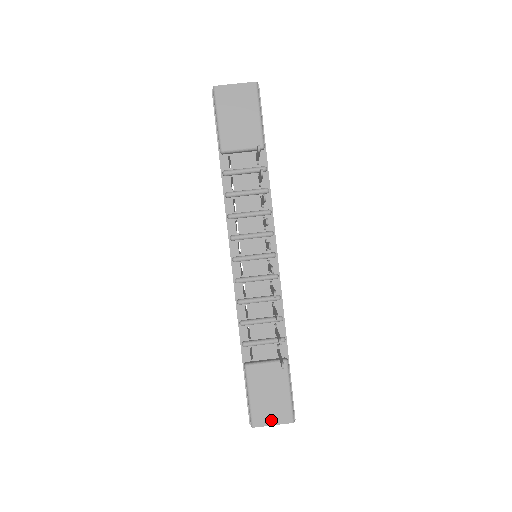
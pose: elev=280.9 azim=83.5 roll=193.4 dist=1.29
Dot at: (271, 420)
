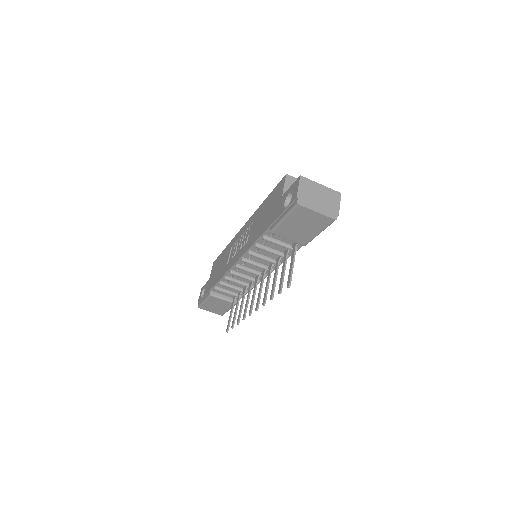
Dot at: (210, 311)
